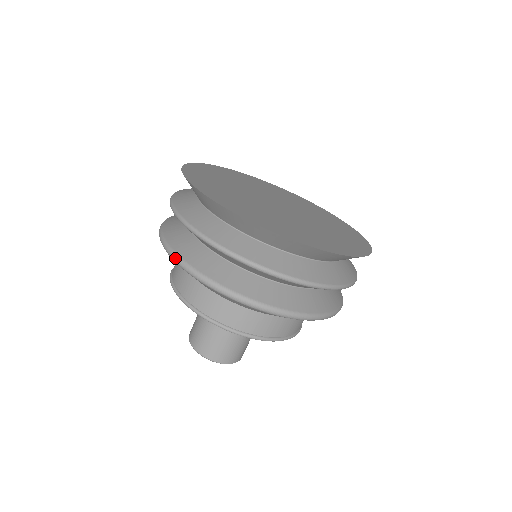
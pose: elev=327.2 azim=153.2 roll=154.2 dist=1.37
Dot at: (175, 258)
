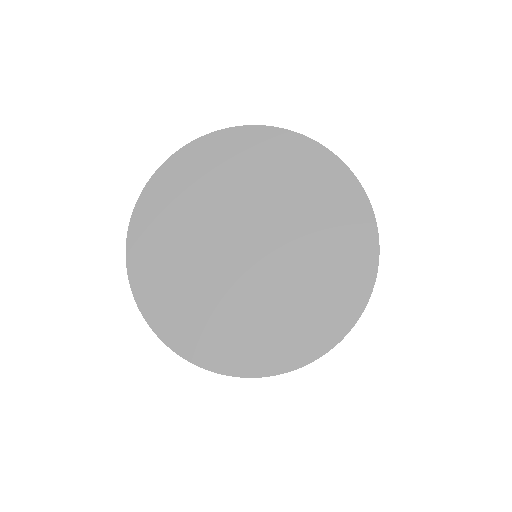
Dot at: occluded
